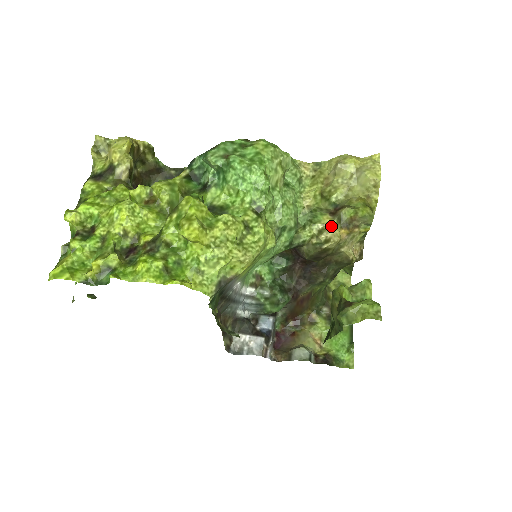
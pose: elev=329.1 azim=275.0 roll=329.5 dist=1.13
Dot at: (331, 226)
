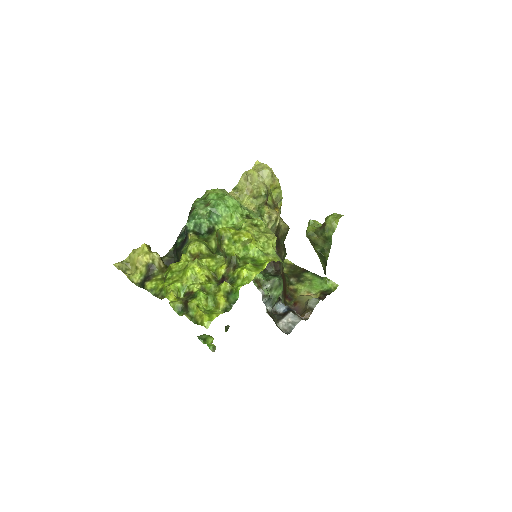
Dot at: (271, 211)
